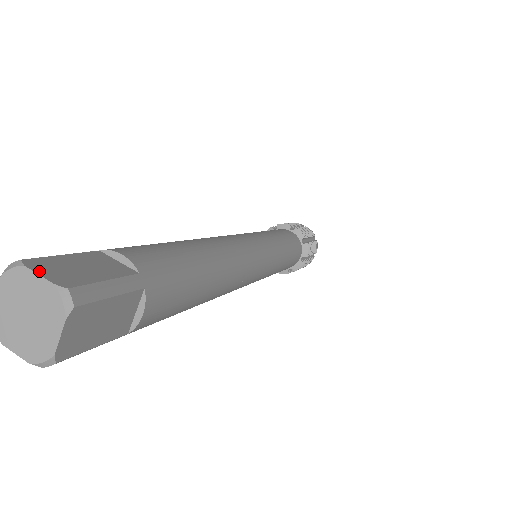
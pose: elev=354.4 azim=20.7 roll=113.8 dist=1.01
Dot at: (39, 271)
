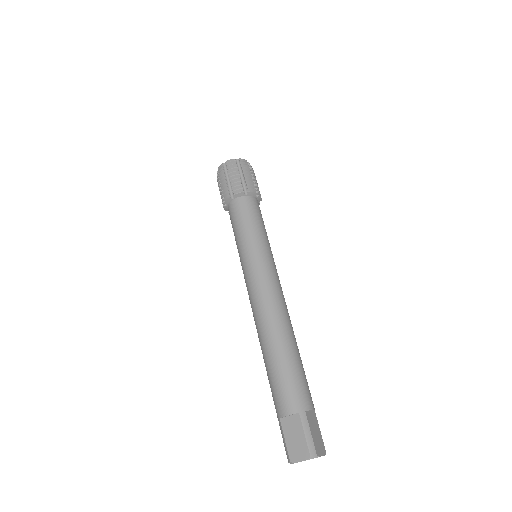
Dot at: (298, 460)
